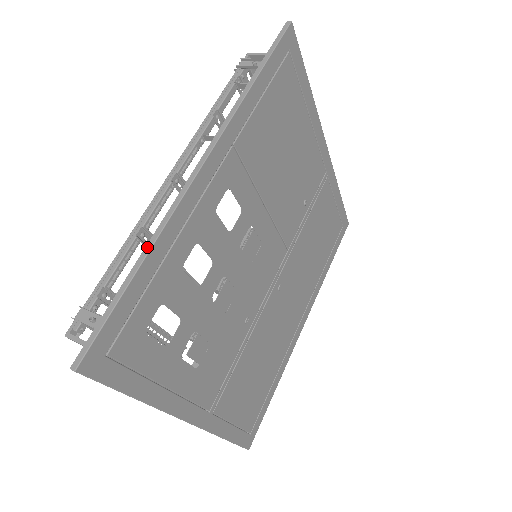
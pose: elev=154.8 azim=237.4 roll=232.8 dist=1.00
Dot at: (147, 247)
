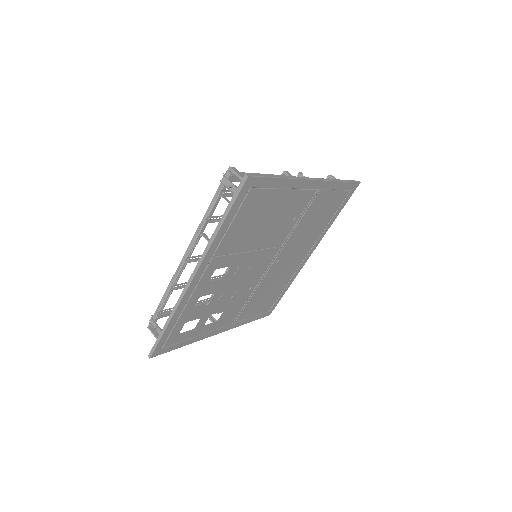
Dot at: (170, 316)
